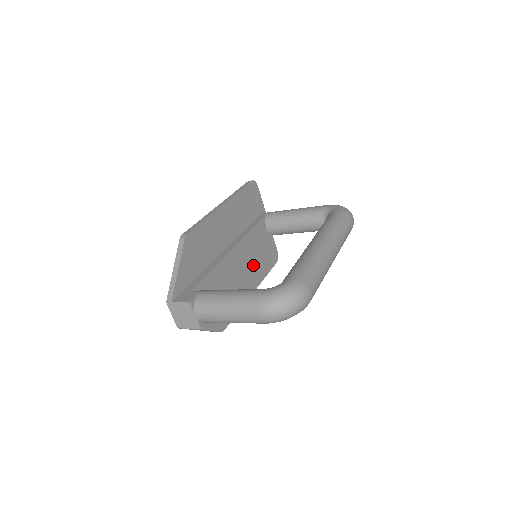
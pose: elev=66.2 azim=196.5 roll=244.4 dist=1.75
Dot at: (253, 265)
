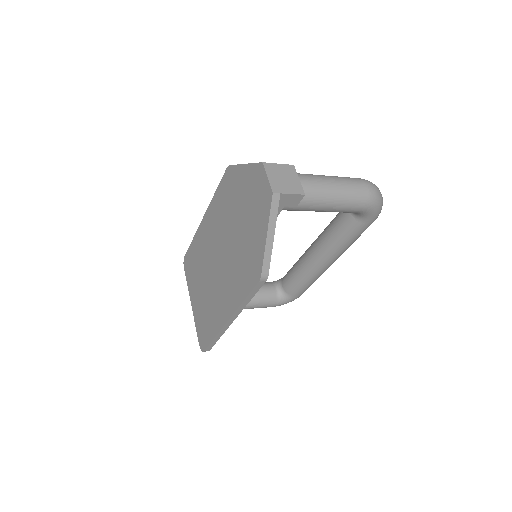
Dot at: occluded
